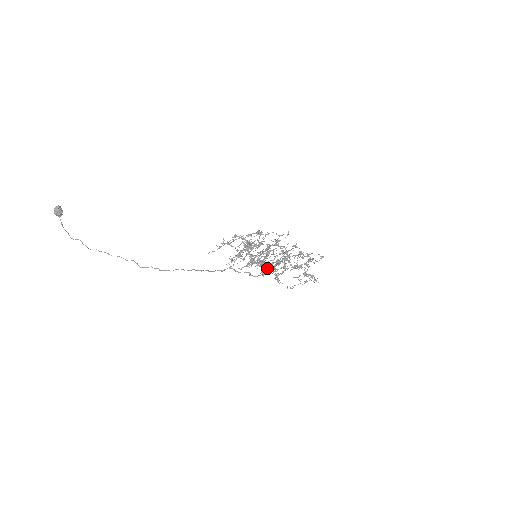
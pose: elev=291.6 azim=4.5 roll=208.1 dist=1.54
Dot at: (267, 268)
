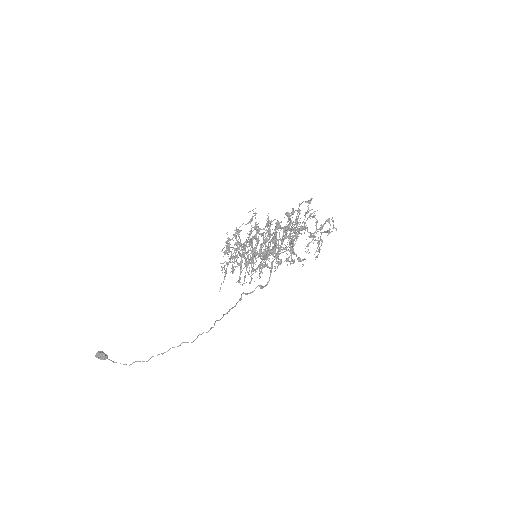
Dot at: (271, 264)
